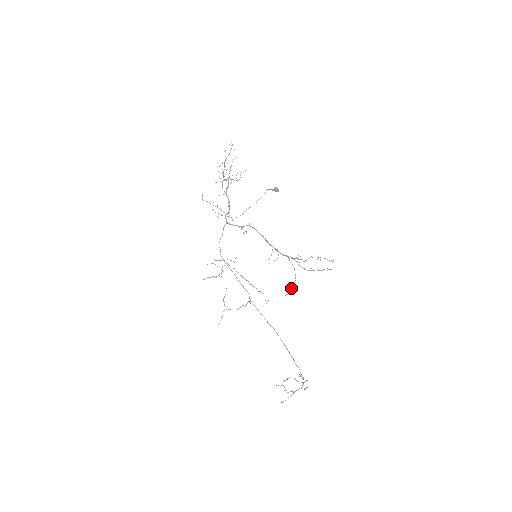
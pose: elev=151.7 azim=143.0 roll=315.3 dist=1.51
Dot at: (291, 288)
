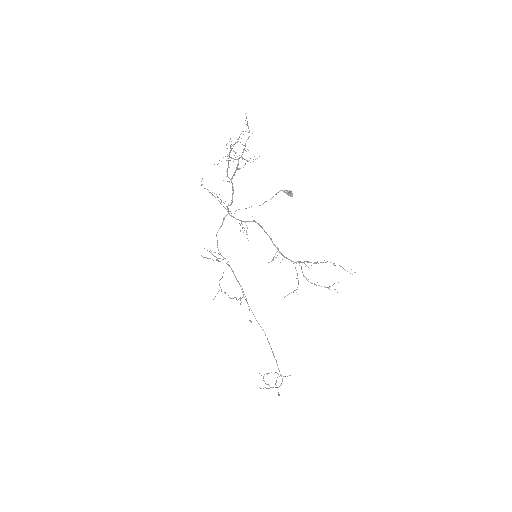
Dot at: (291, 292)
